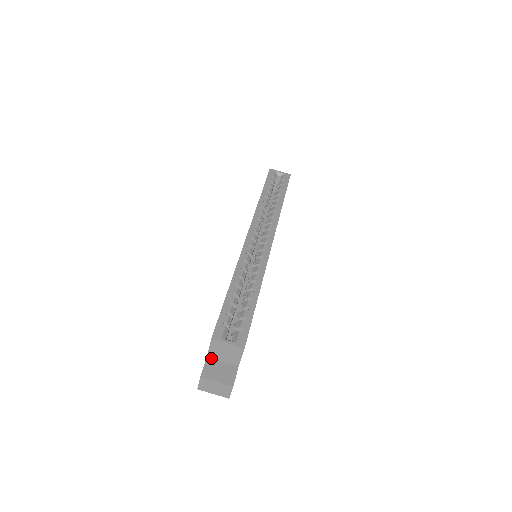
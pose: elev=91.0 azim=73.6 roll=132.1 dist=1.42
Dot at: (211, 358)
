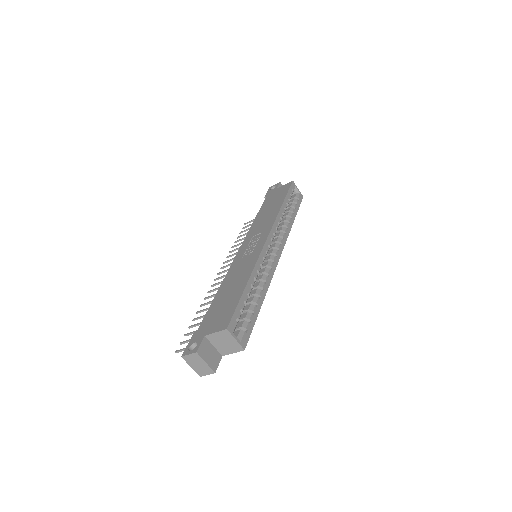
Dot at: (207, 338)
